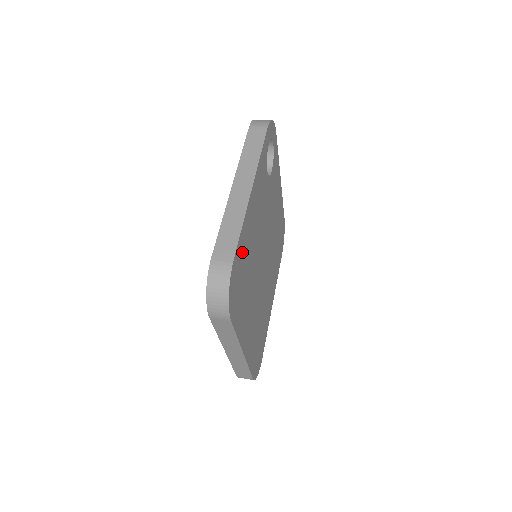
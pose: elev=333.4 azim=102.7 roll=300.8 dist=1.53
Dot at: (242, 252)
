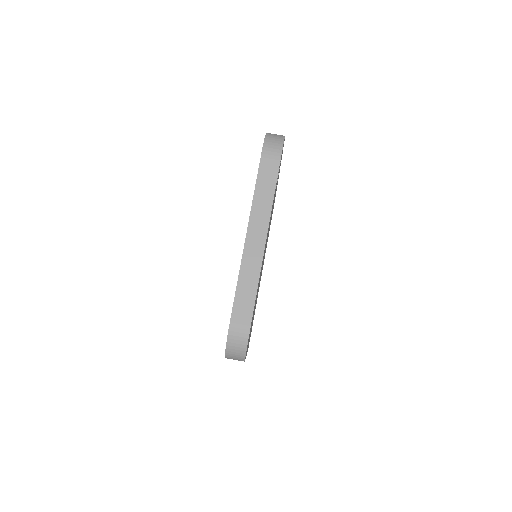
Dot at: (255, 301)
